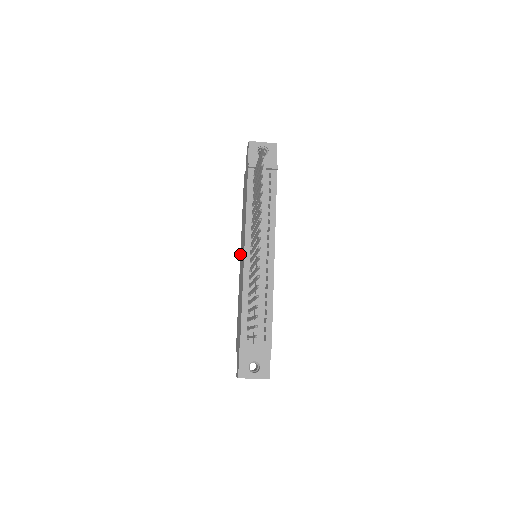
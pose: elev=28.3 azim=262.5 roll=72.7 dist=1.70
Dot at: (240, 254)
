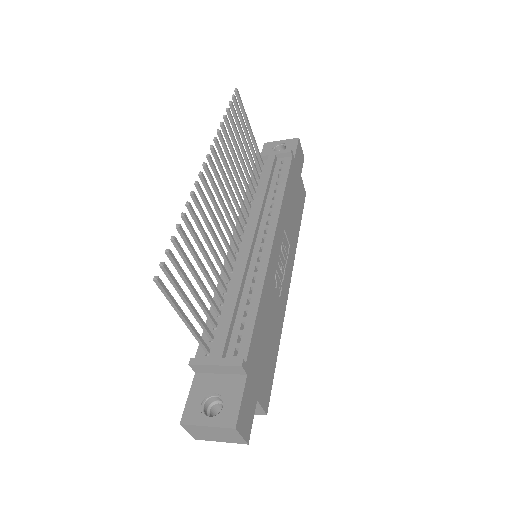
Dot at: occluded
